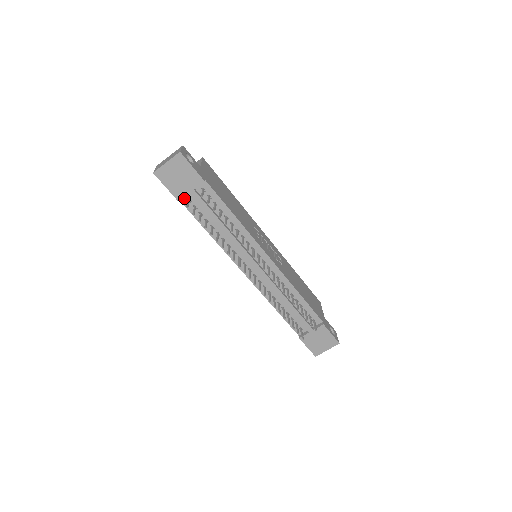
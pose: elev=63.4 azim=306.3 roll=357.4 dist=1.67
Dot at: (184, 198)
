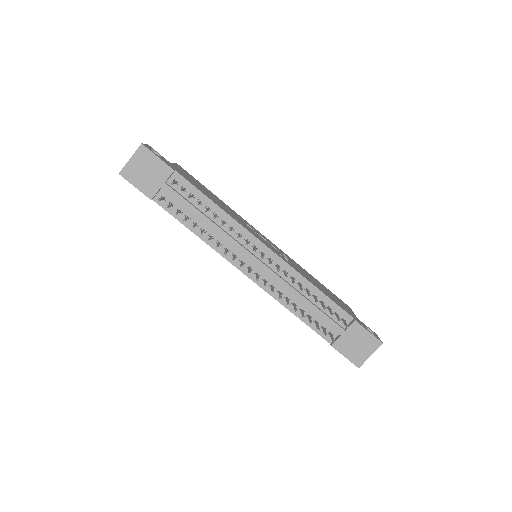
Dot at: (158, 197)
